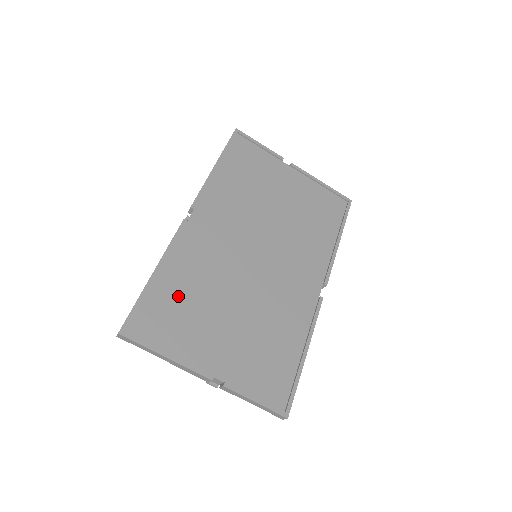
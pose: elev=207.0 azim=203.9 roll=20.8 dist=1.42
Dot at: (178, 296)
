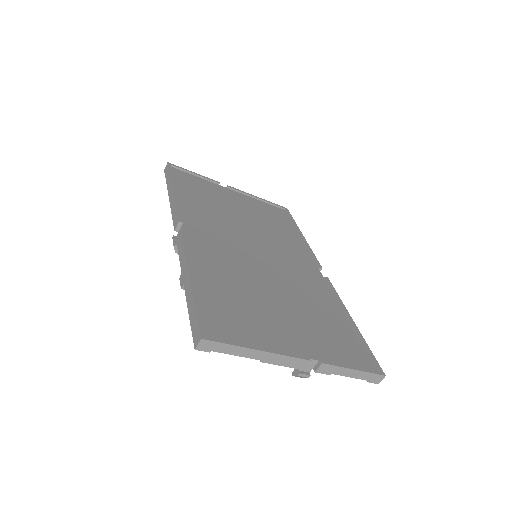
Dot at: (225, 296)
